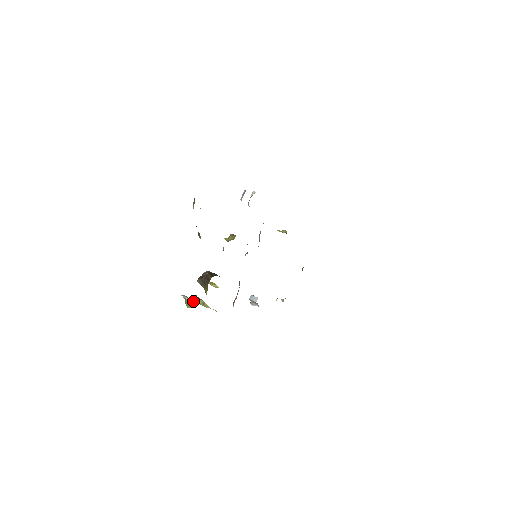
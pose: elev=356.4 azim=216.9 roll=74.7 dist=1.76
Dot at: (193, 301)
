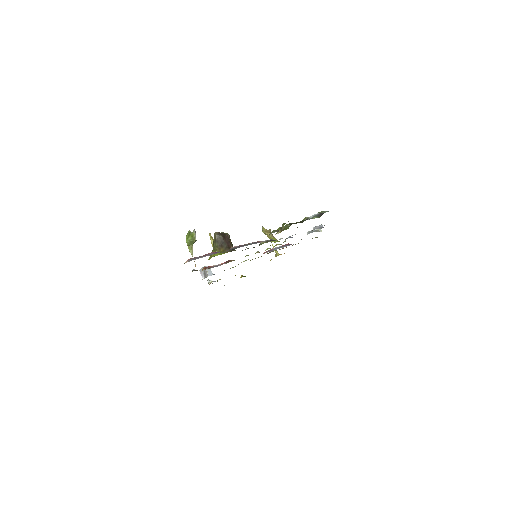
Dot at: occluded
